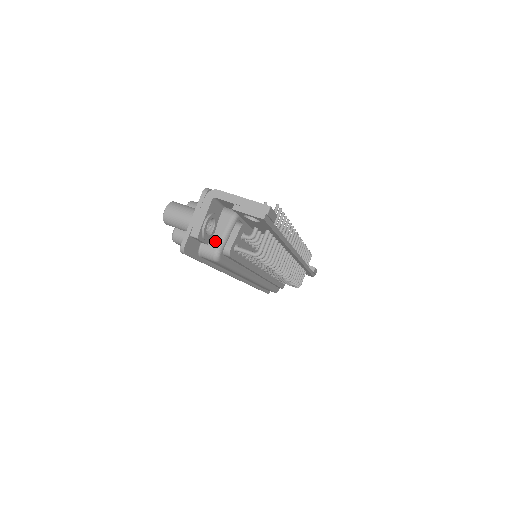
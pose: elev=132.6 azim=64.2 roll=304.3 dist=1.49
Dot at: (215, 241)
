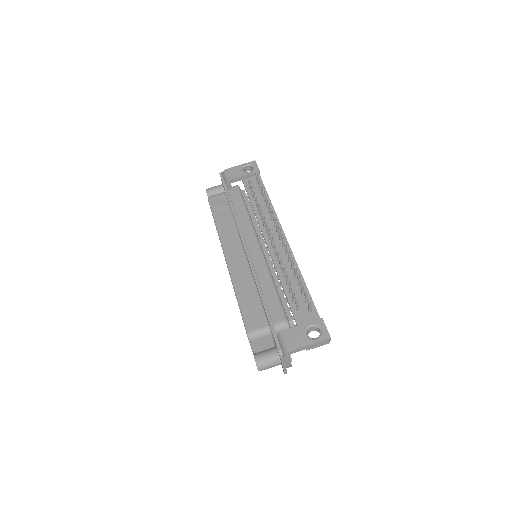
Dot at: occluded
